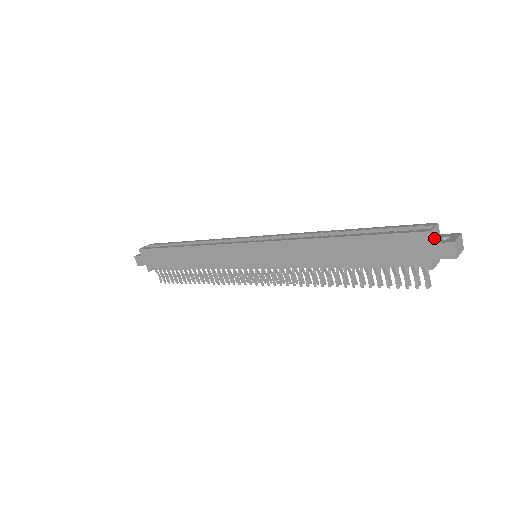
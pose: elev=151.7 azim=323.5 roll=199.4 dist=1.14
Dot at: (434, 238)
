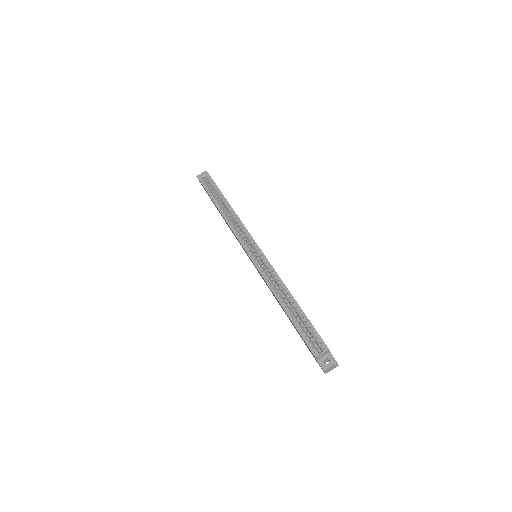
Dot at: (320, 357)
